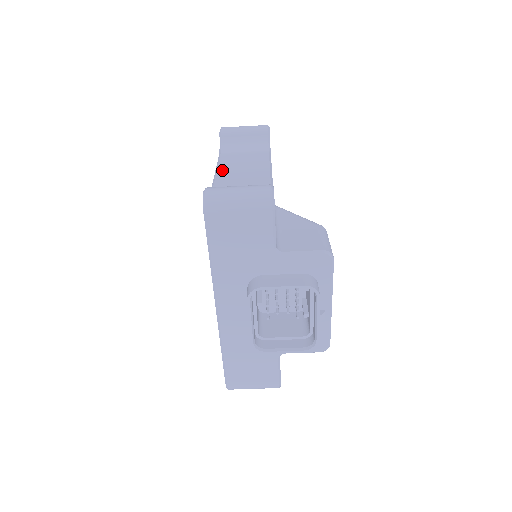
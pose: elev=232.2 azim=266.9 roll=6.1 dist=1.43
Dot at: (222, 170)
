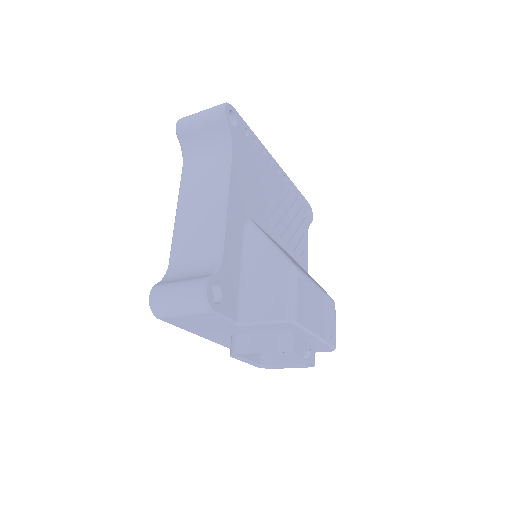
Dot at: (181, 210)
